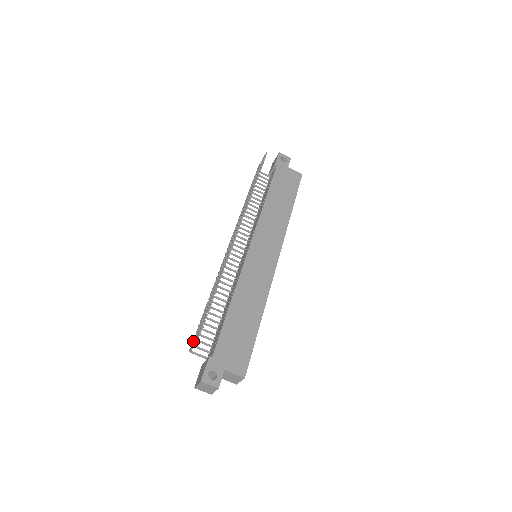
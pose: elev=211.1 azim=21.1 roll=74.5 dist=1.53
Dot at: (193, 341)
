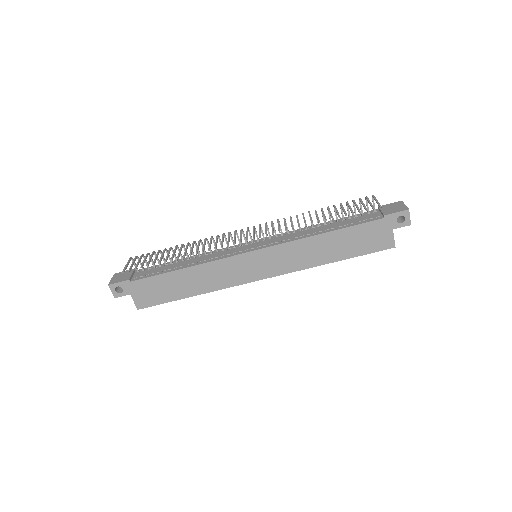
Dot at: occluded
